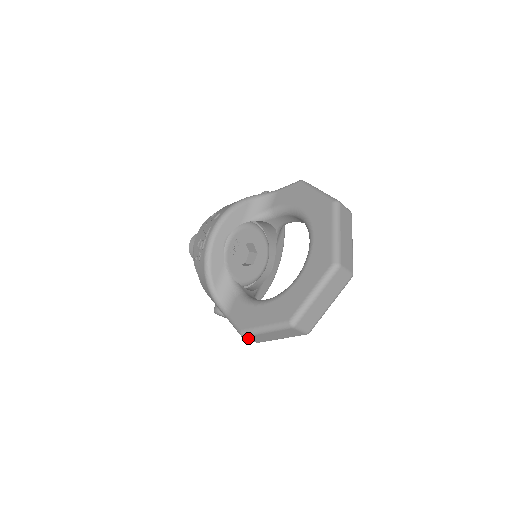
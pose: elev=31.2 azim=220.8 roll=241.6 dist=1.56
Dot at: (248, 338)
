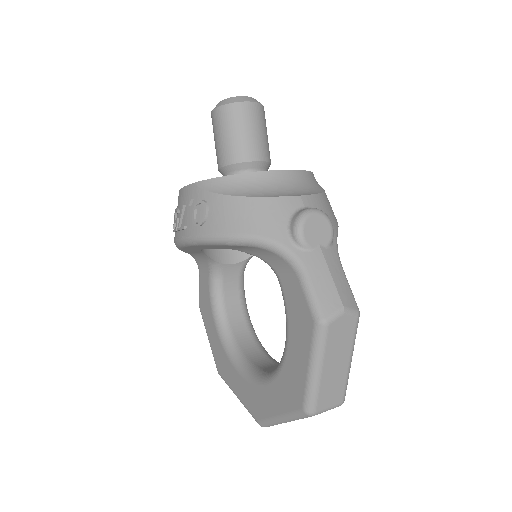
Dot at: occluded
